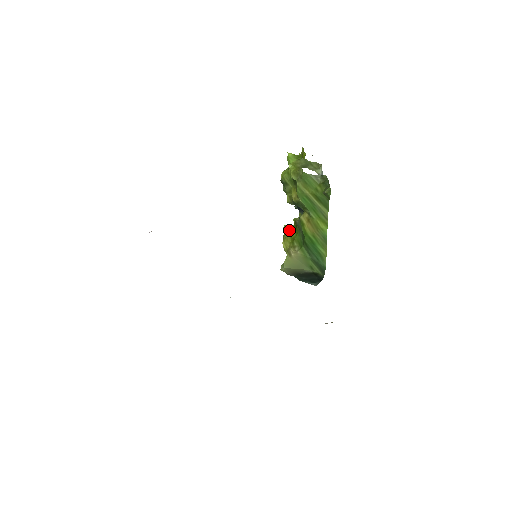
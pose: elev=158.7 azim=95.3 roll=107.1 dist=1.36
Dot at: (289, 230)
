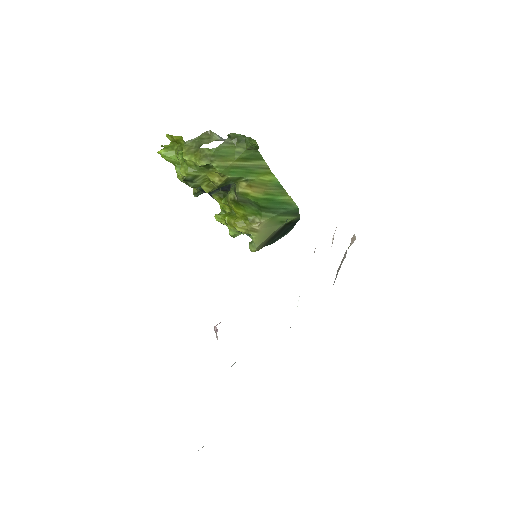
Dot at: (225, 215)
